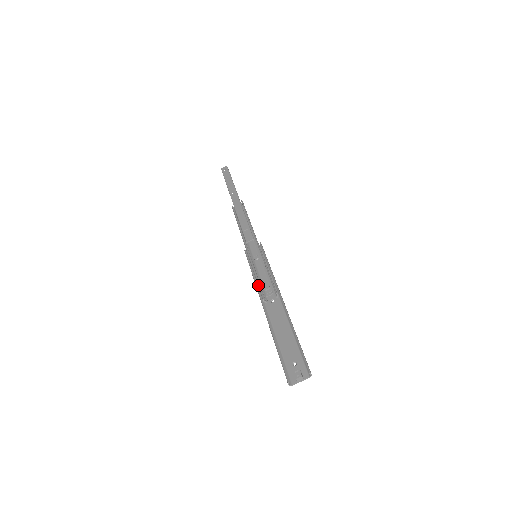
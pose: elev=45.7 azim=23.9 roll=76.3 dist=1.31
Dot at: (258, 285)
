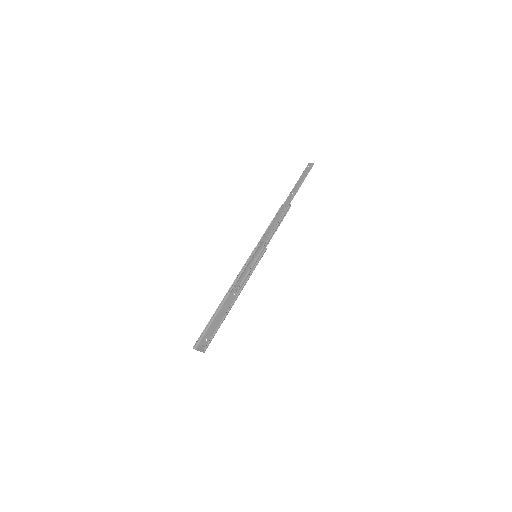
Dot at: (236, 278)
